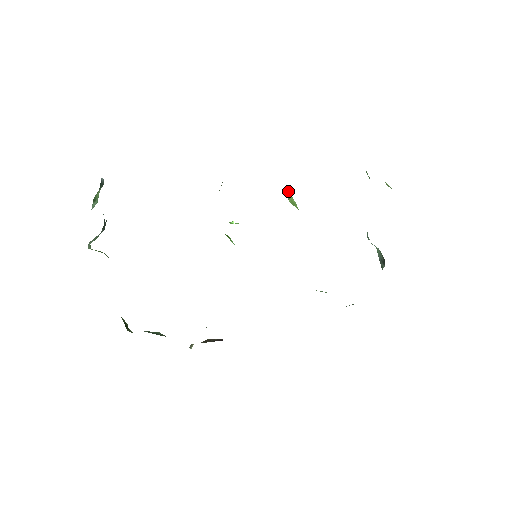
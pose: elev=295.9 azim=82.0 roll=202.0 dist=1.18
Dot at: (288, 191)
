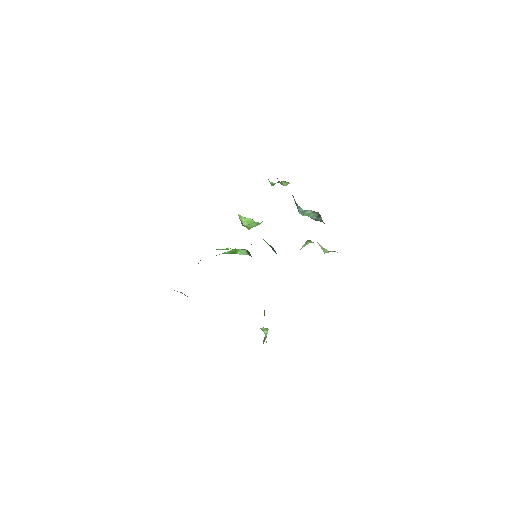
Dot at: (241, 219)
